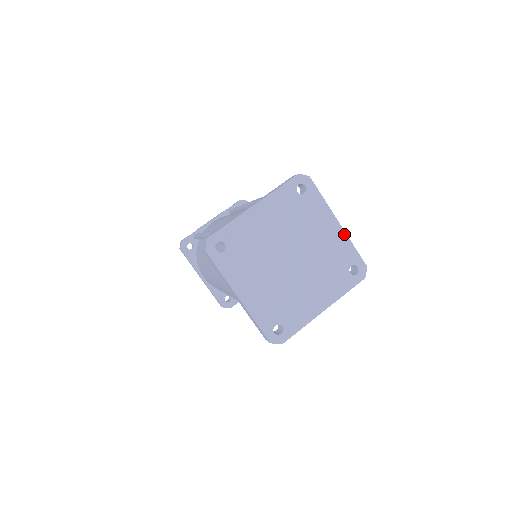
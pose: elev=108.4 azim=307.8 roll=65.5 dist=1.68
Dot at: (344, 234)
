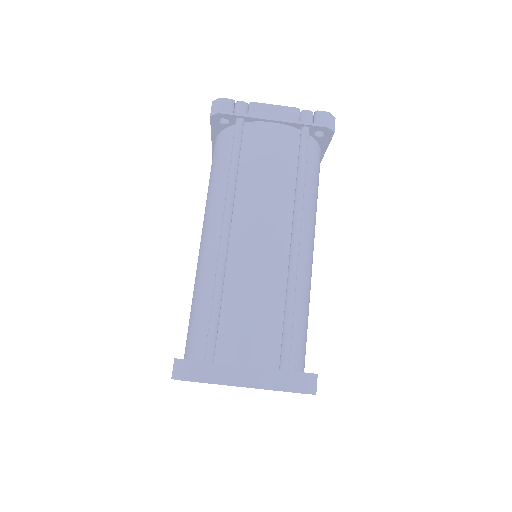
Dot at: occluded
